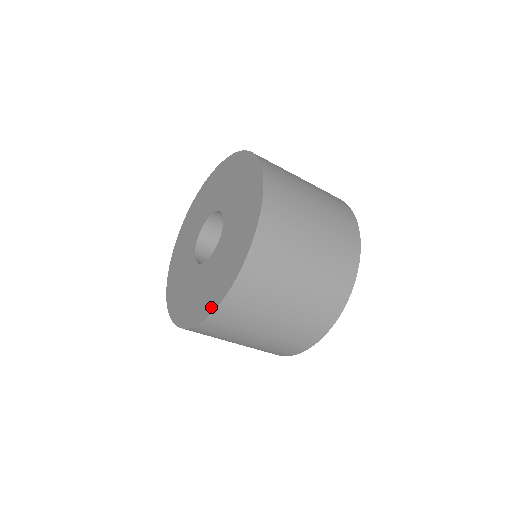
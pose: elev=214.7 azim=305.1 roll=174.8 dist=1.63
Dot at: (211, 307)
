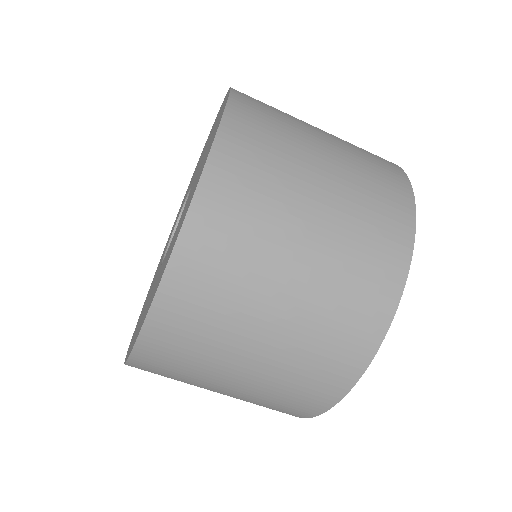
Dot at: (201, 171)
